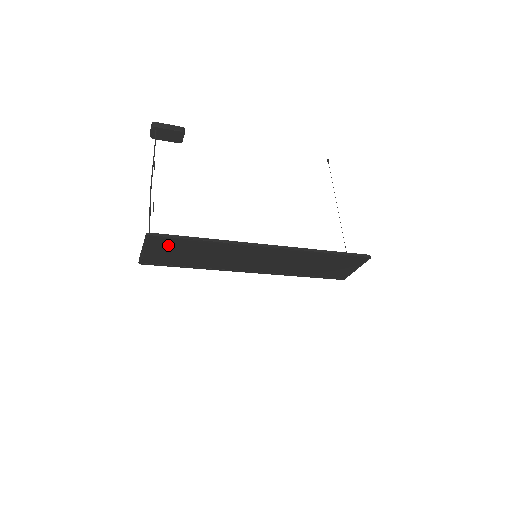
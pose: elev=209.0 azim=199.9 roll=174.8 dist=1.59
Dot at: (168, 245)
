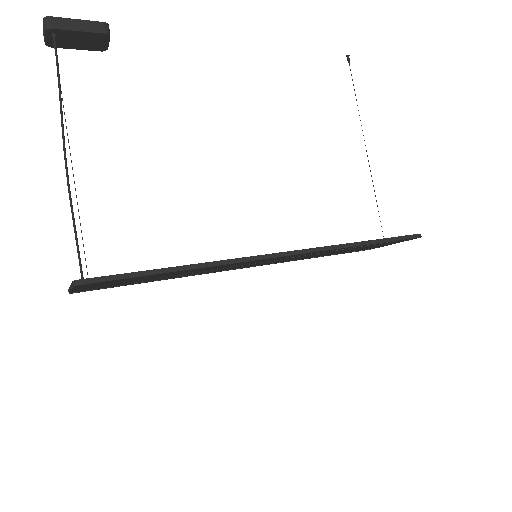
Dot at: (115, 281)
